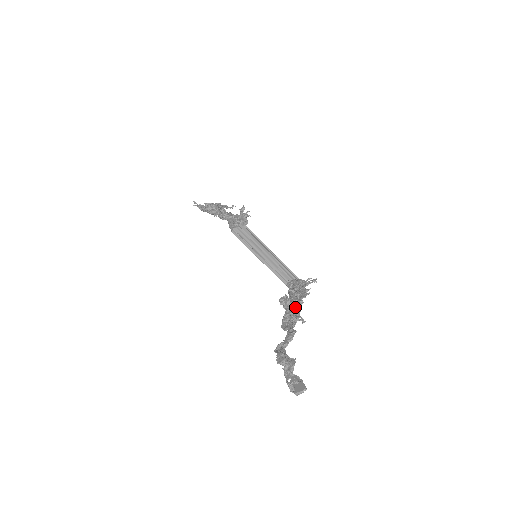
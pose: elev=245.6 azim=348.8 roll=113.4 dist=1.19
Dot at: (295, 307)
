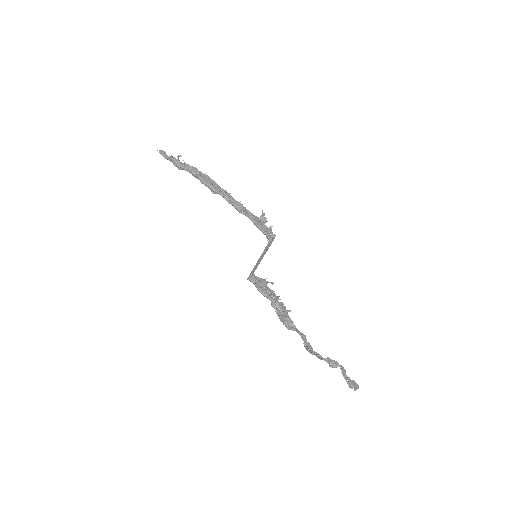
Dot at: (288, 311)
